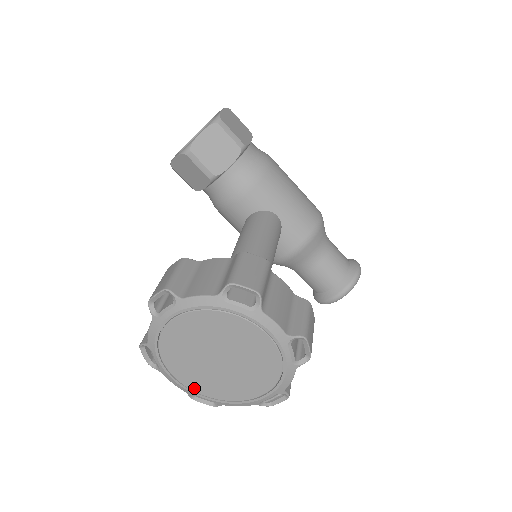
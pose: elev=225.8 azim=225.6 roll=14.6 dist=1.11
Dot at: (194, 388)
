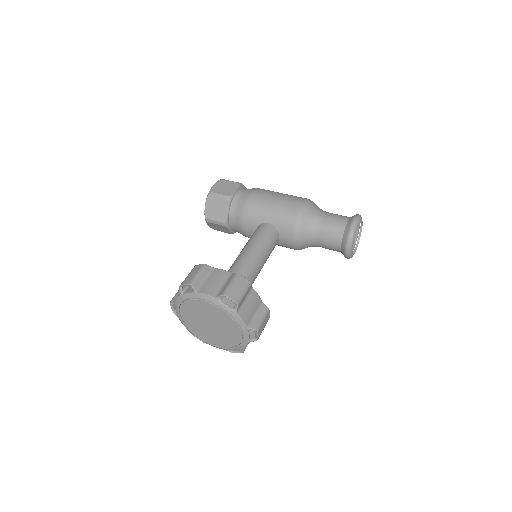
Dot at: (221, 345)
